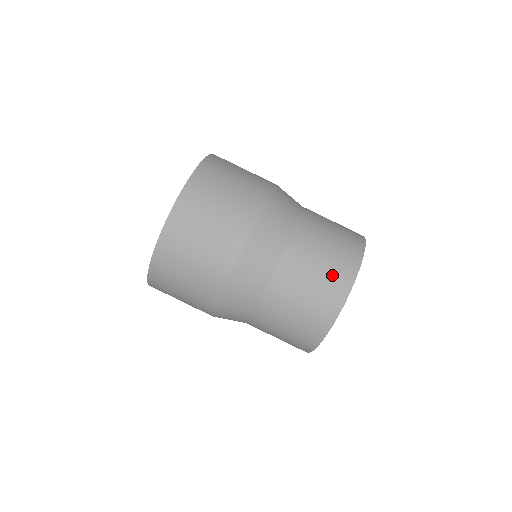
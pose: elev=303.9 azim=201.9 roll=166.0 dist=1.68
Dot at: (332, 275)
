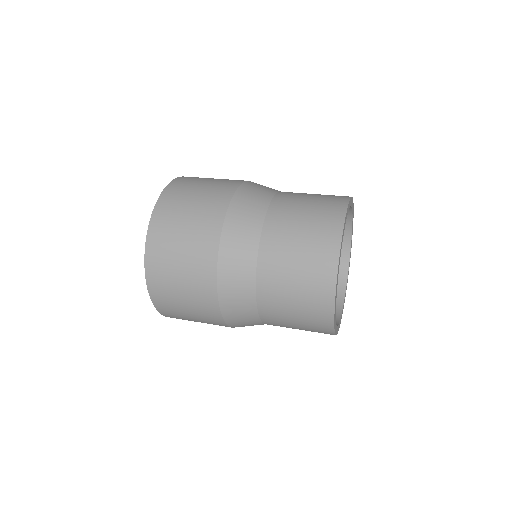
Dot at: (310, 313)
